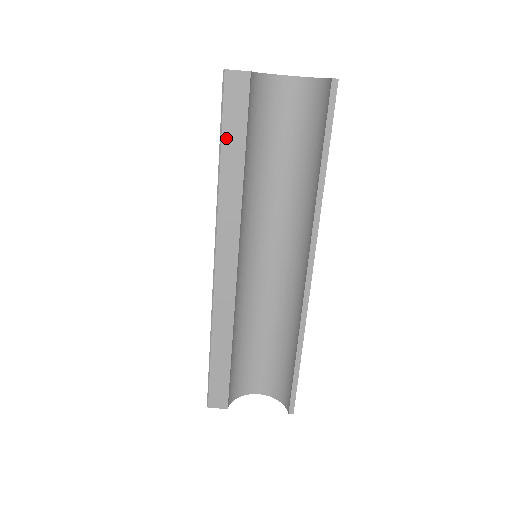
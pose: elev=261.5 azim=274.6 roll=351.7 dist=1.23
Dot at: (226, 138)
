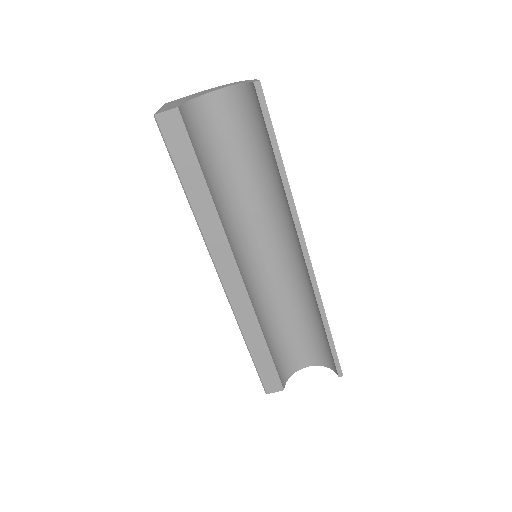
Dot at: (182, 173)
